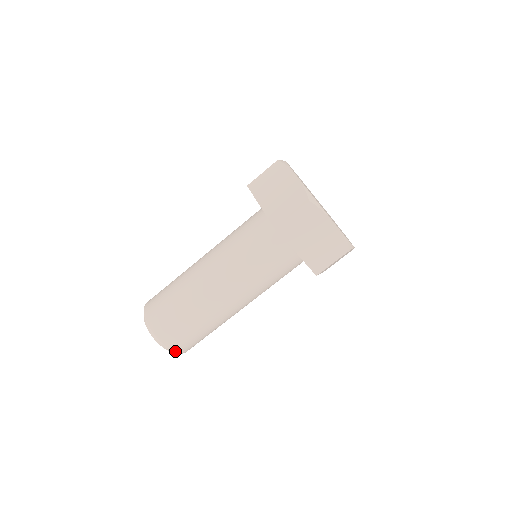
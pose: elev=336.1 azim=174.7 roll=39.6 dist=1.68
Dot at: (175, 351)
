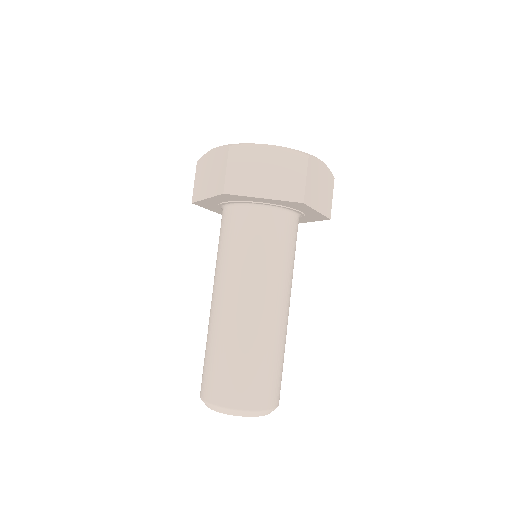
Dot at: occluded
